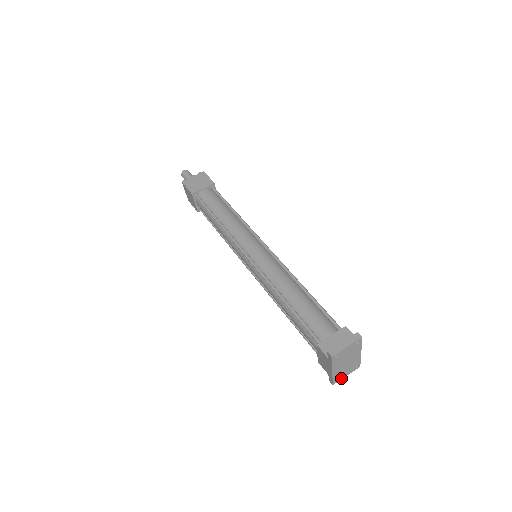
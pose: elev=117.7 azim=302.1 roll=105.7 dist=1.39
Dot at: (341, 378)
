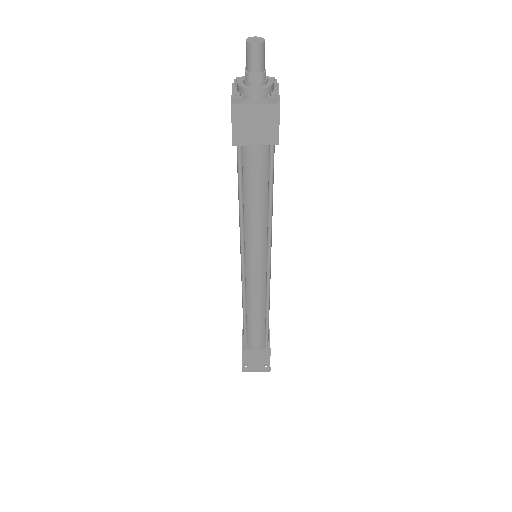
Dot at: occluded
